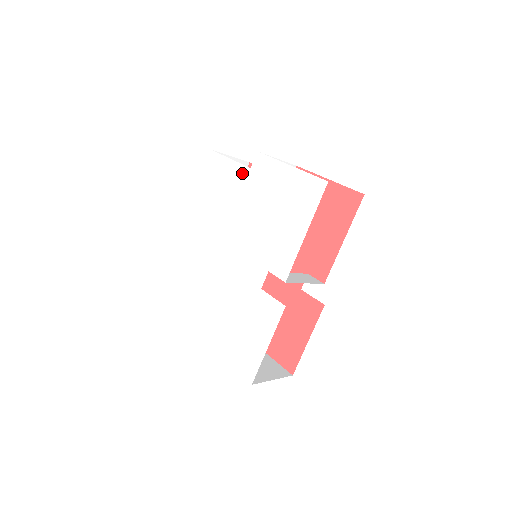
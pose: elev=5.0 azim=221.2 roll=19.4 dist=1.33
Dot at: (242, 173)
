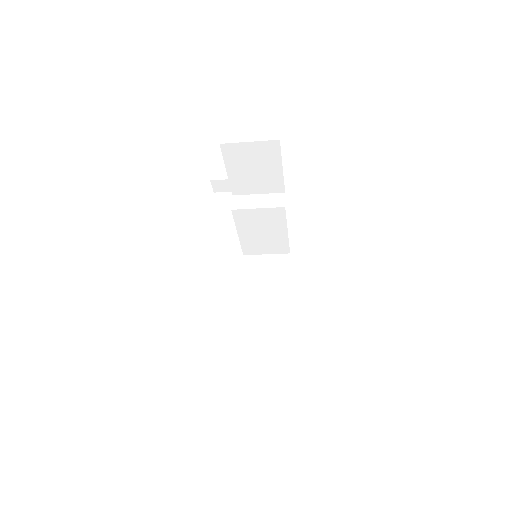
Dot at: occluded
